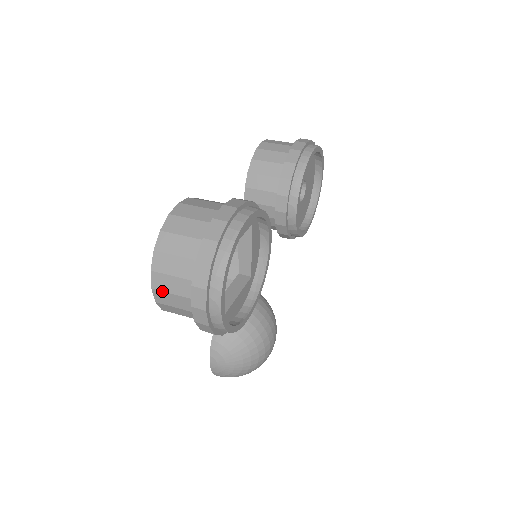
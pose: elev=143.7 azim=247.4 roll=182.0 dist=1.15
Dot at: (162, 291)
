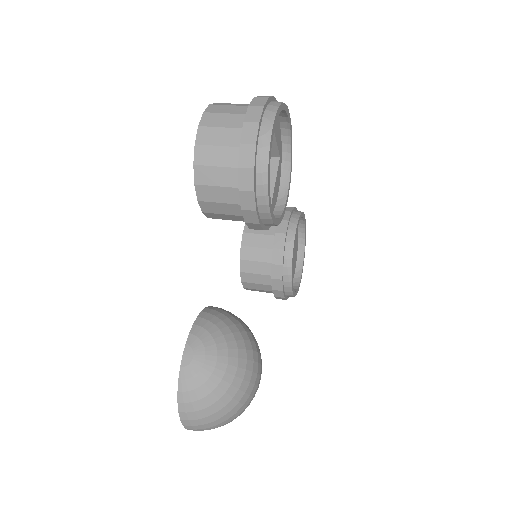
Dot at: (210, 126)
